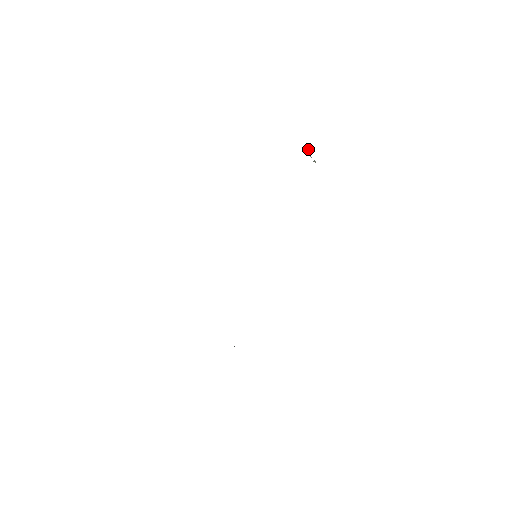
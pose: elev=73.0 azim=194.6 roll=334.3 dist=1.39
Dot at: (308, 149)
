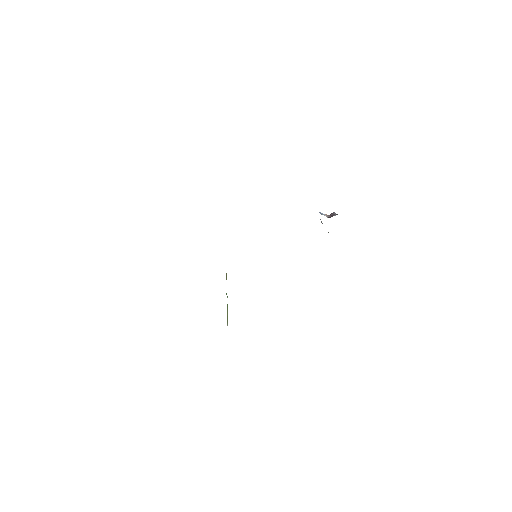
Dot at: (328, 215)
